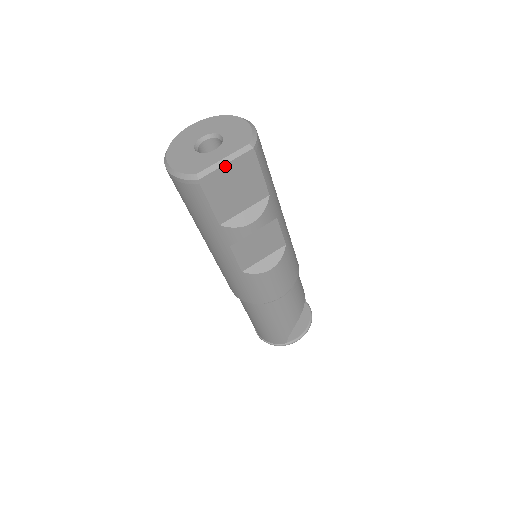
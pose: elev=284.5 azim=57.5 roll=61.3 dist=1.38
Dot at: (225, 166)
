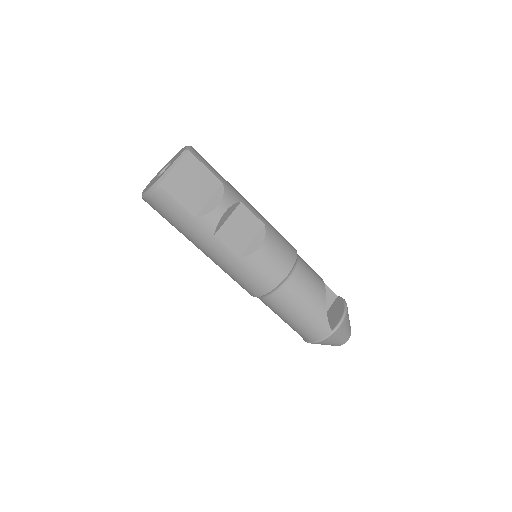
Dot at: (174, 169)
